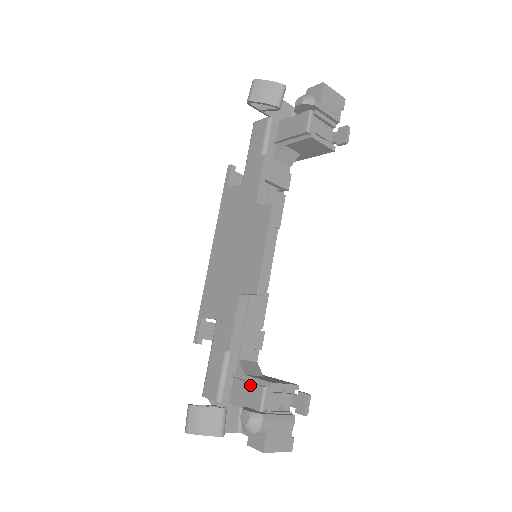
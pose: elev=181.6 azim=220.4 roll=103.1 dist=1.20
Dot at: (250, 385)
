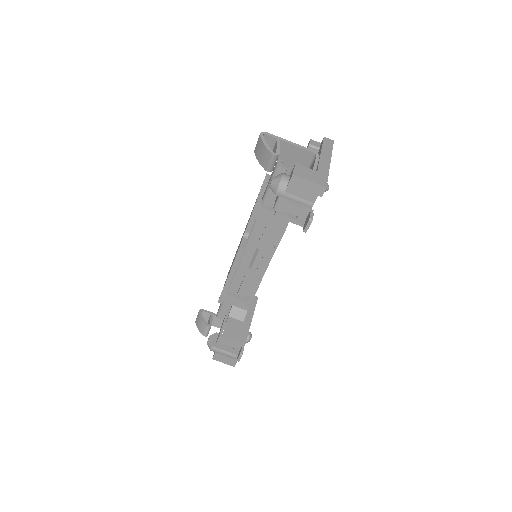
Dot at: (222, 325)
